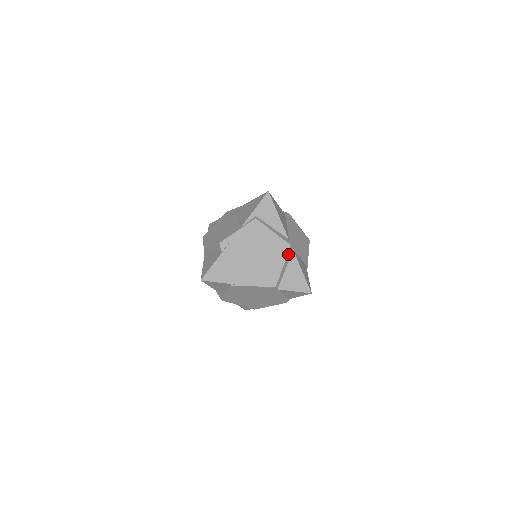
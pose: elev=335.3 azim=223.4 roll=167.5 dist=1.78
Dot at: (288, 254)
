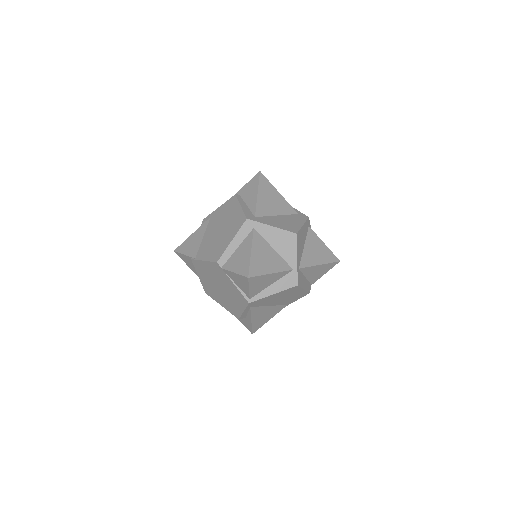
Dot at: (243, 229)
